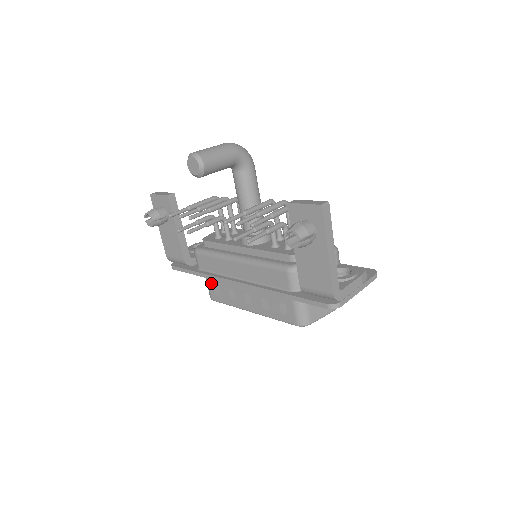
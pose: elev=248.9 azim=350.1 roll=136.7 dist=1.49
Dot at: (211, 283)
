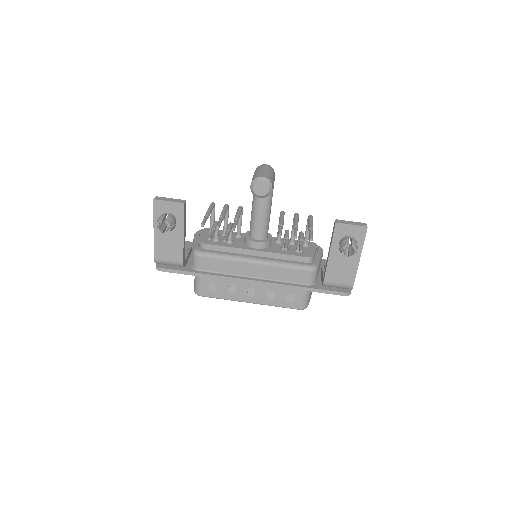
Dot at: (206, 281)
